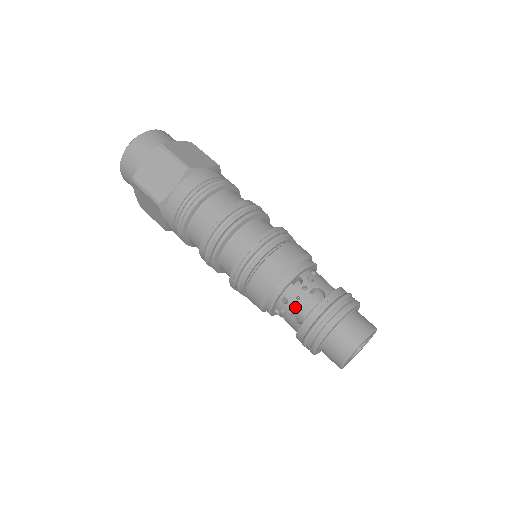
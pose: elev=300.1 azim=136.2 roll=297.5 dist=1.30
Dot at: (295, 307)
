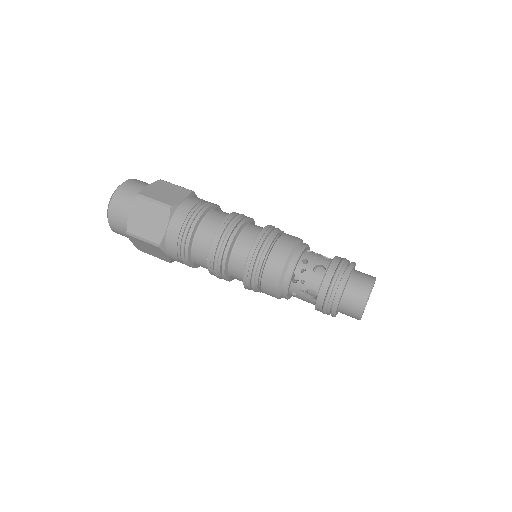
Dot at: (315, 263)
